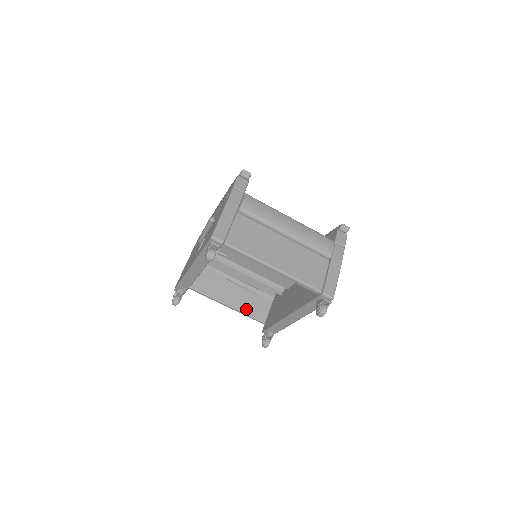
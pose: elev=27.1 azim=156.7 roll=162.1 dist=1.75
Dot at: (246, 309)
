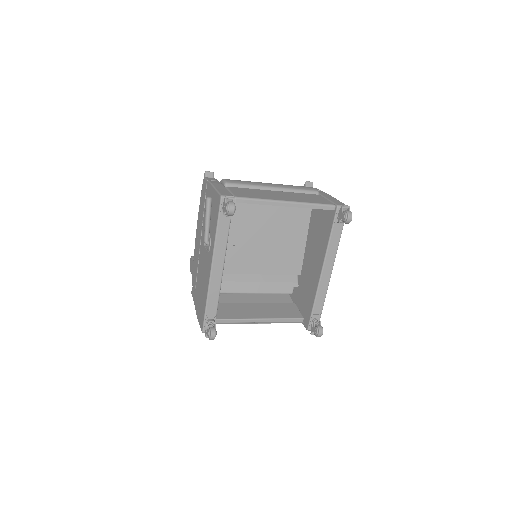
Dot at: (279, 315)
